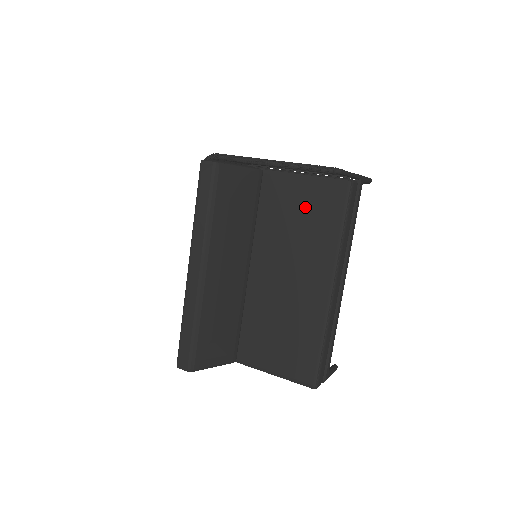
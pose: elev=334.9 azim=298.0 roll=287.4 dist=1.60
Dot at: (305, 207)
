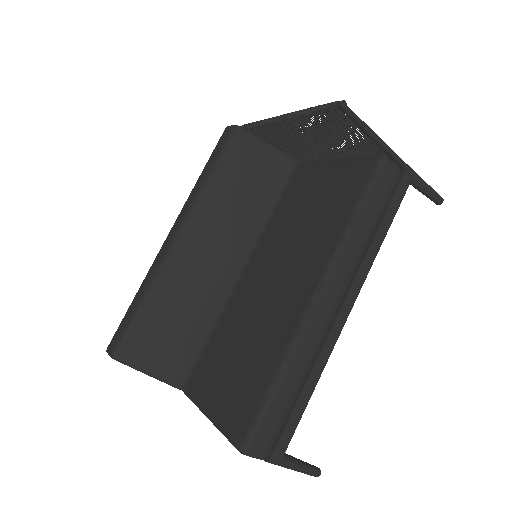
Dot at: (323, 194)
